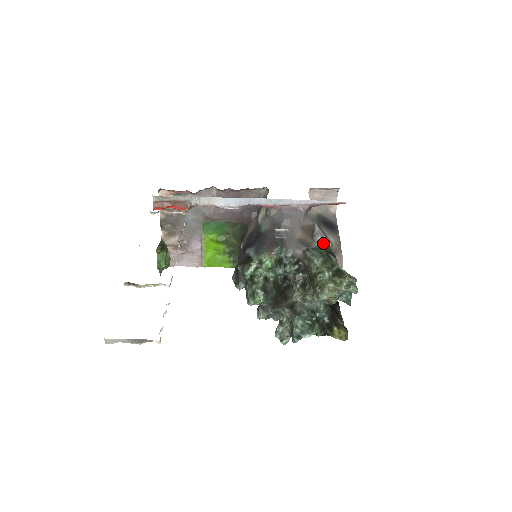
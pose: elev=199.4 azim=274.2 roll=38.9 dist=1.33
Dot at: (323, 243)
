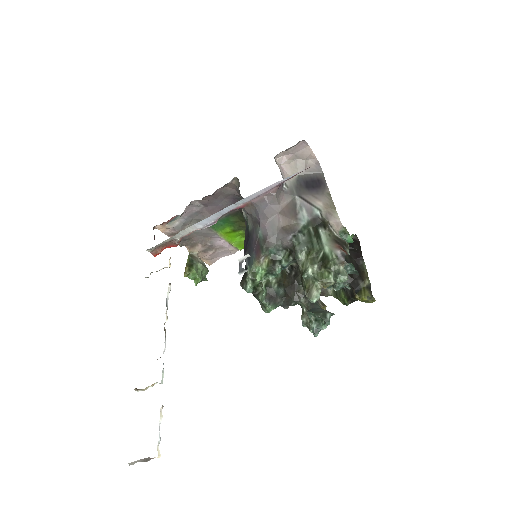
Dot at: (309, 217)
